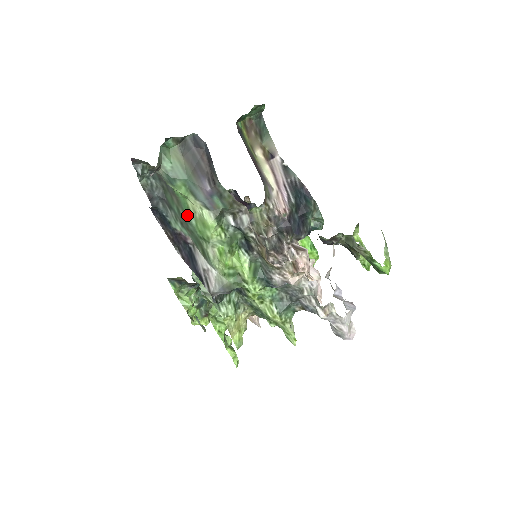
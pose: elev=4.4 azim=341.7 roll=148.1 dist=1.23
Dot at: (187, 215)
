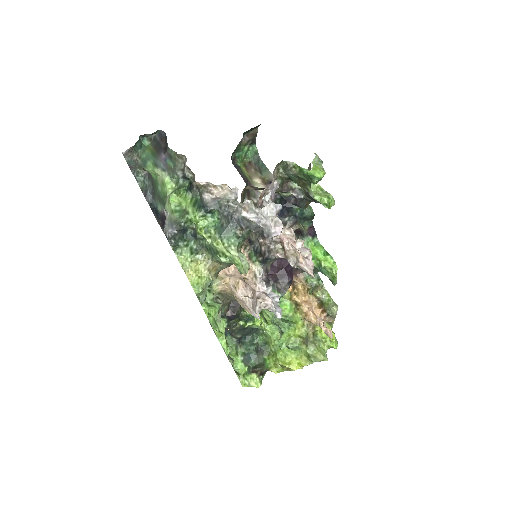
Dot at: (157, 187)
